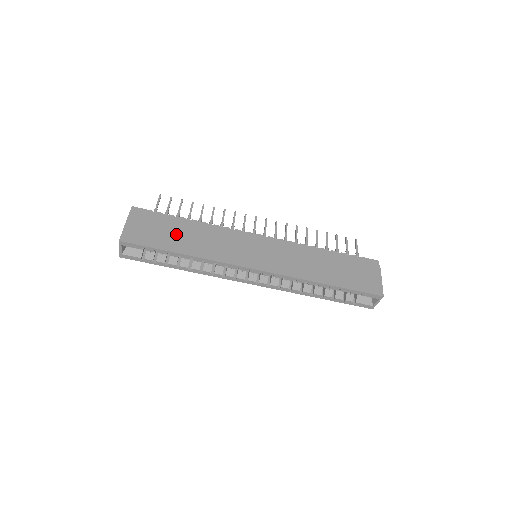
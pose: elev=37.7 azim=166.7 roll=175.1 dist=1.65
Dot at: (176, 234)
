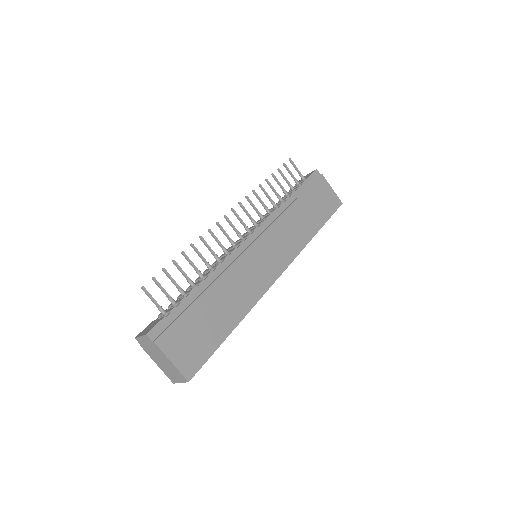
Dot at: (211, 316)
